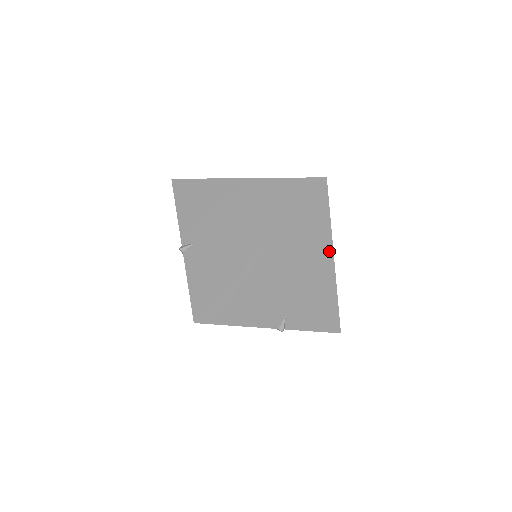
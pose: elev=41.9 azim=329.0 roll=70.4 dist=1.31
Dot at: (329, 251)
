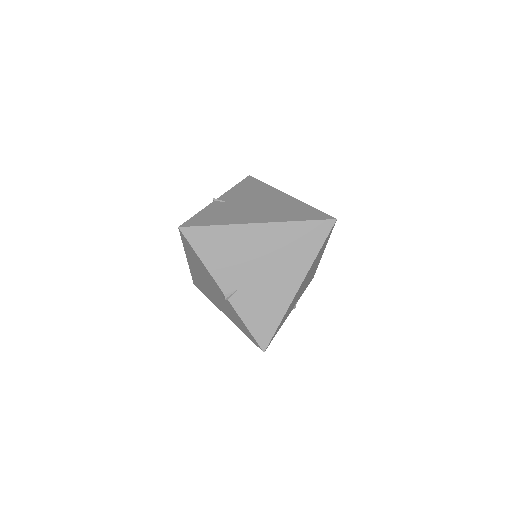
Dot at: occluded
